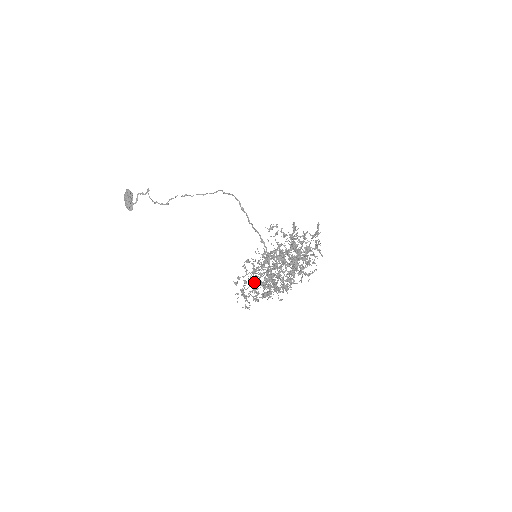
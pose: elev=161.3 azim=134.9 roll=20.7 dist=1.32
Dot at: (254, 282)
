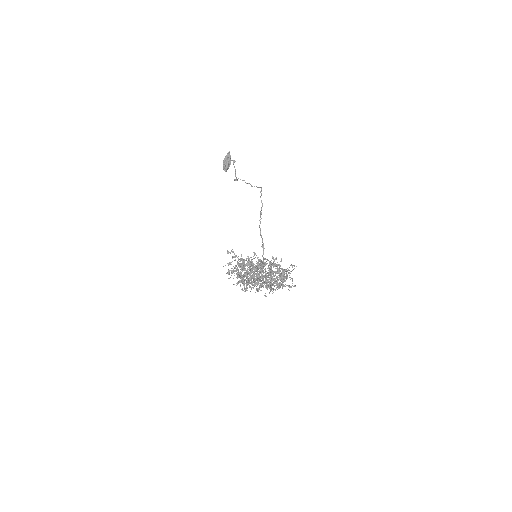
Dot at: occluded
